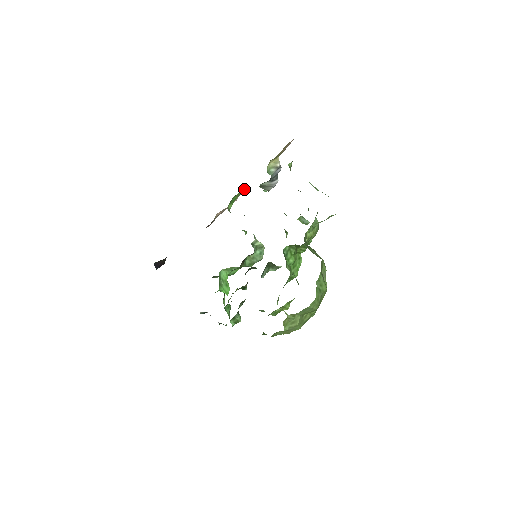
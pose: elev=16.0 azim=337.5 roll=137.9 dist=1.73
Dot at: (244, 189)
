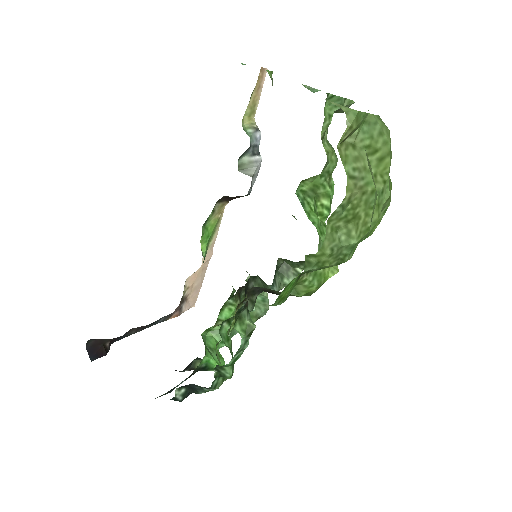
Dot at: (218, 215)
